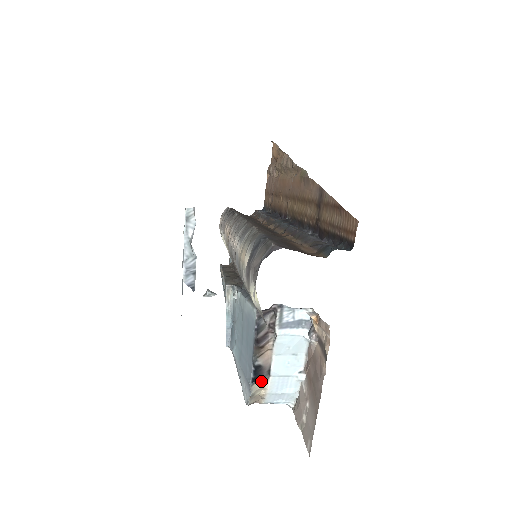
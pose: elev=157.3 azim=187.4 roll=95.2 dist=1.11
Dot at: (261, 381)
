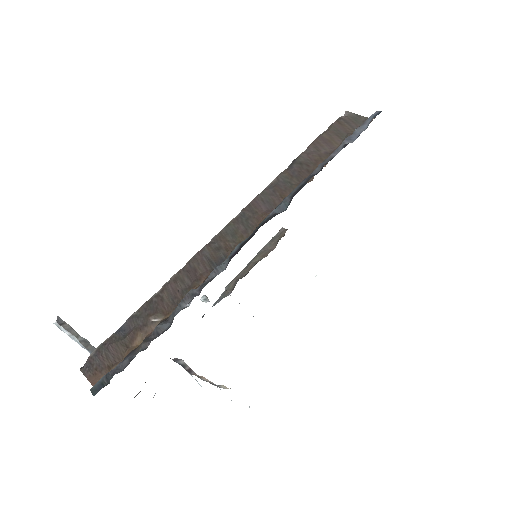
Dot at: (225, 386)
